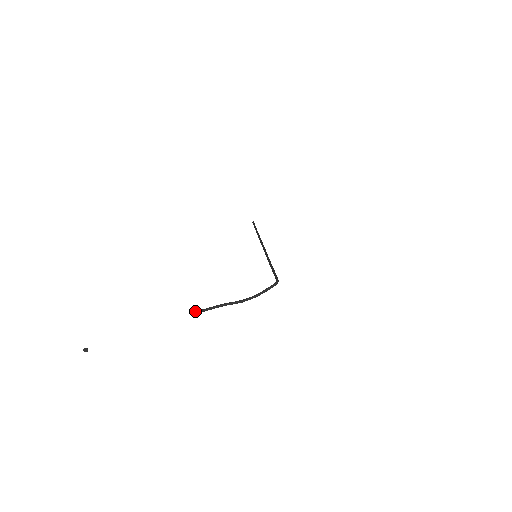
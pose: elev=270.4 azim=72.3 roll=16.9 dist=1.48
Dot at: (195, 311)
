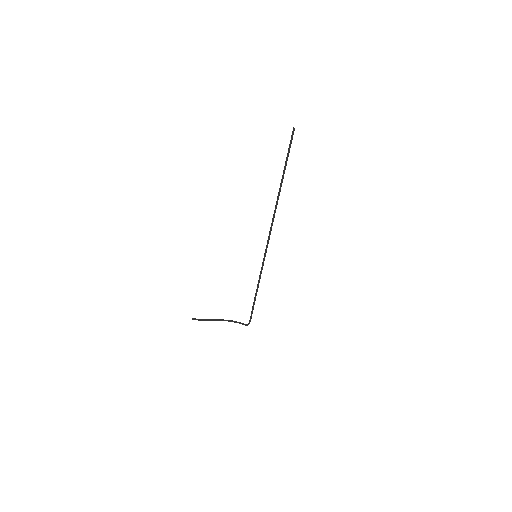
Dot at: occluded
